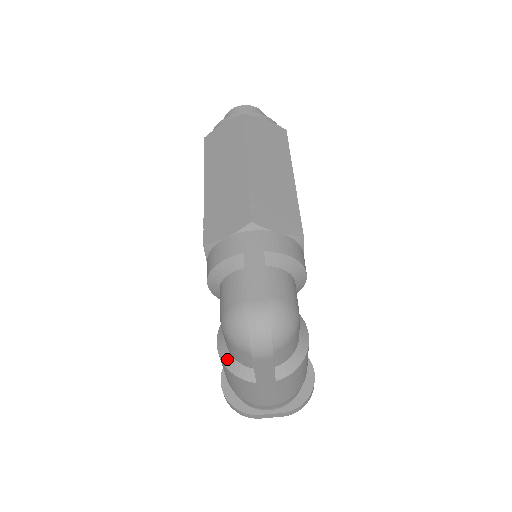
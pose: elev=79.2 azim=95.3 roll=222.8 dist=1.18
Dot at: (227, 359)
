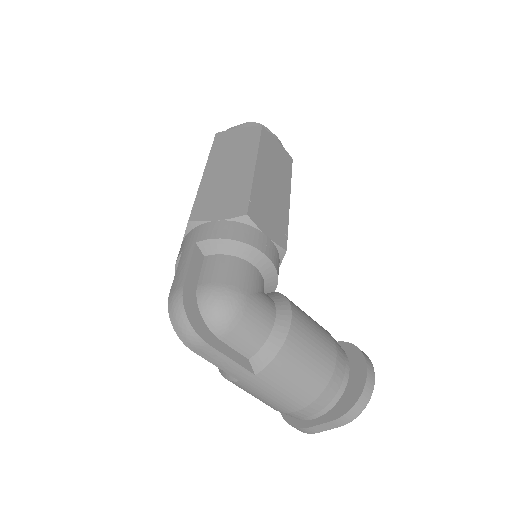
Dot at: occluded
